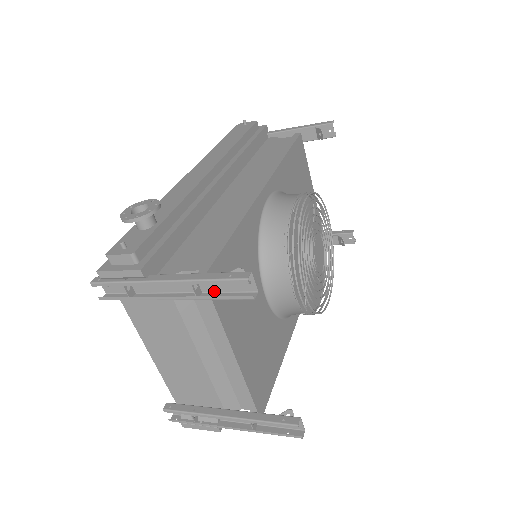
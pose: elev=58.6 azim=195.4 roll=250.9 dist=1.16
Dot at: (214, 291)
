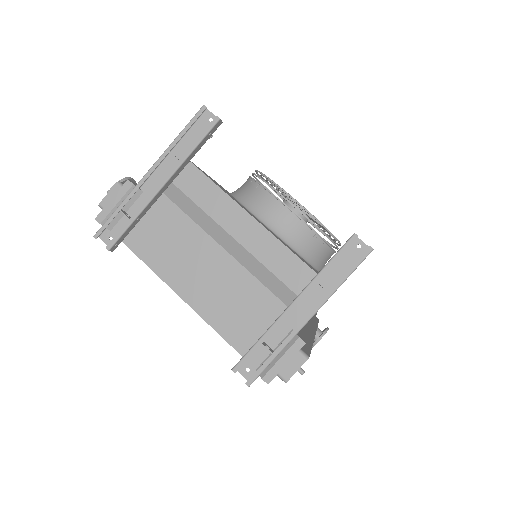
Dot at: (193, 155)
